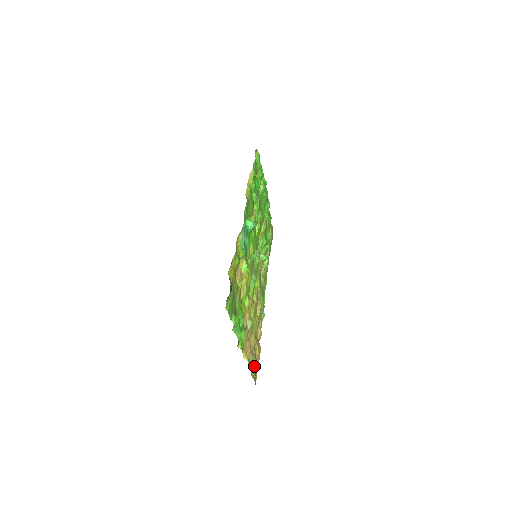
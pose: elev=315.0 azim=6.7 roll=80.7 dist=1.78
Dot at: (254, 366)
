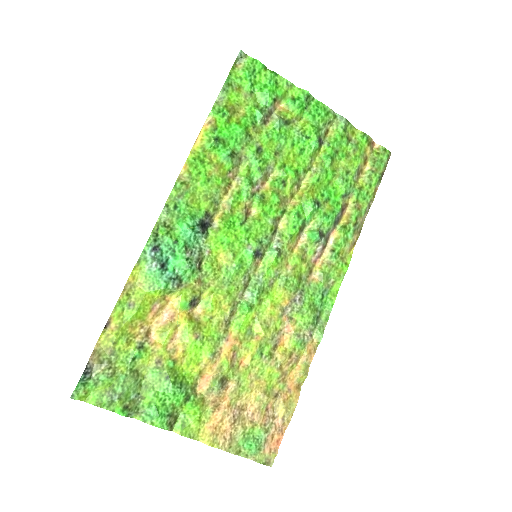
Dot at: (255, 441)
